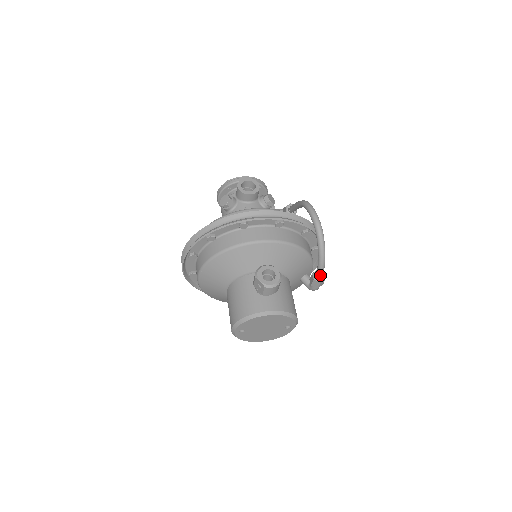
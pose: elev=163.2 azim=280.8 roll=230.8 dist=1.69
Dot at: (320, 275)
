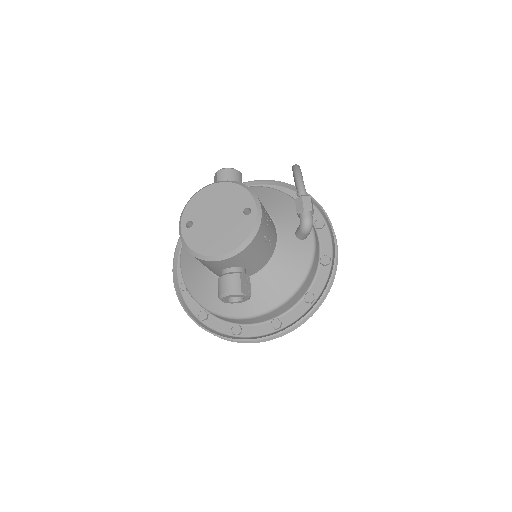
Dot at: (300, 191)
